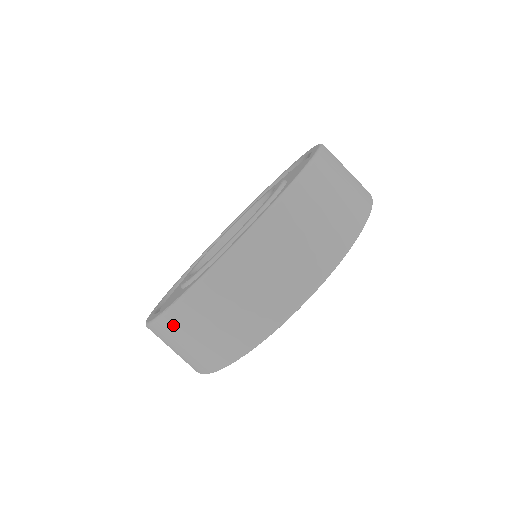
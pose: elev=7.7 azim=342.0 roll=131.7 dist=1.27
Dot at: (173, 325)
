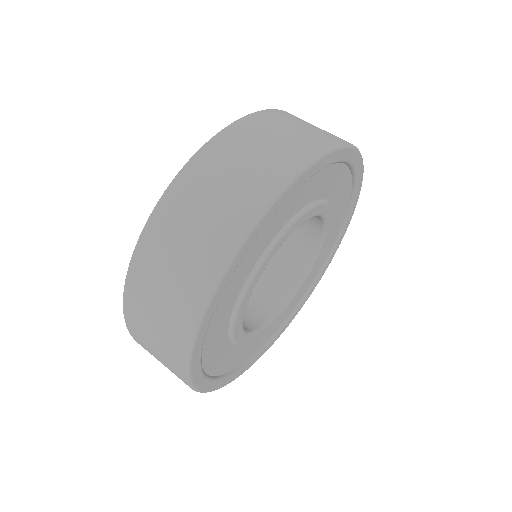
Dot at: (153, 243)
